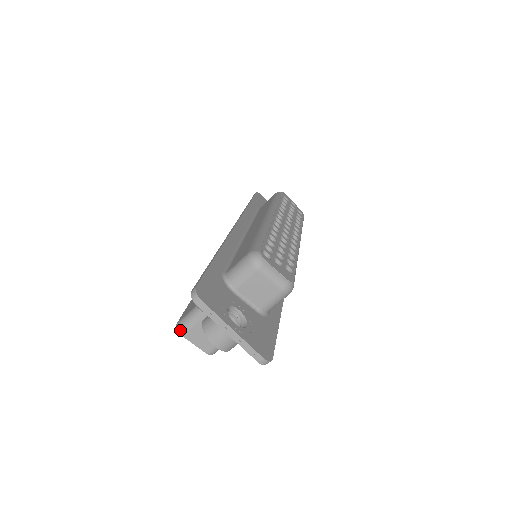
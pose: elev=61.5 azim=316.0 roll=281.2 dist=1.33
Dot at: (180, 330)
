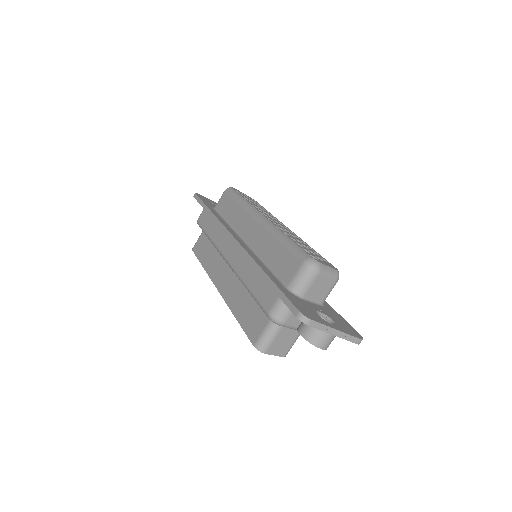
Dot at: (262, 350)
